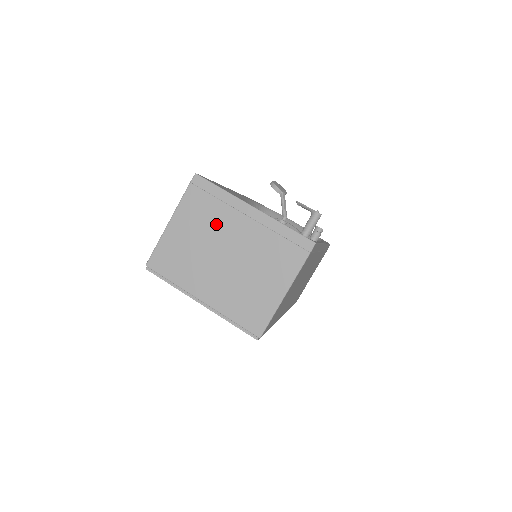
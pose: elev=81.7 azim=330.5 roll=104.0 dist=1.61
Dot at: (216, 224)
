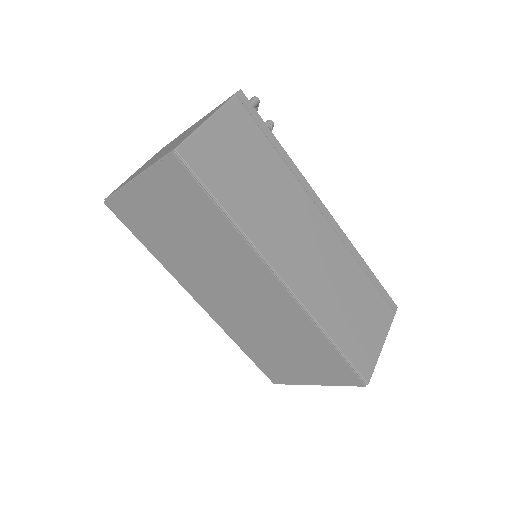
Dot at: occluded
